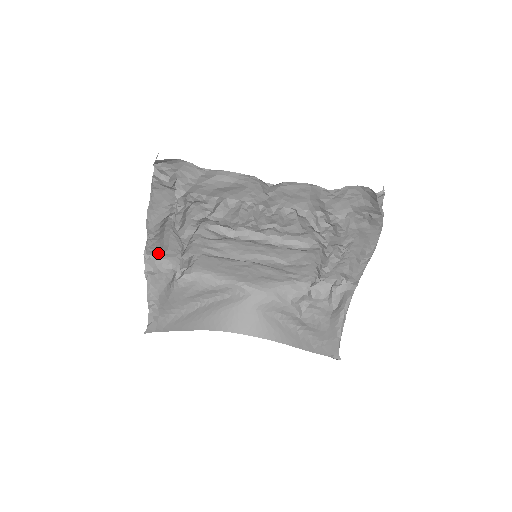
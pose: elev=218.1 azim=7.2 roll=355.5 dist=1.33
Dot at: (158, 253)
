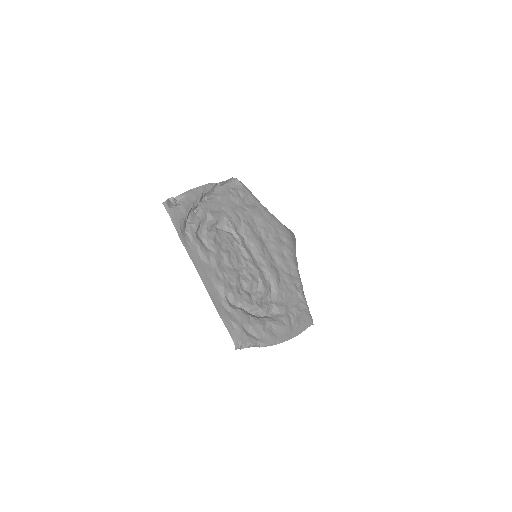
Dot at: (237, 186)
